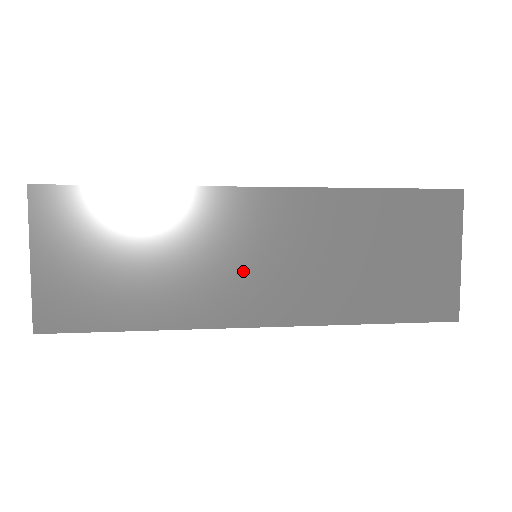
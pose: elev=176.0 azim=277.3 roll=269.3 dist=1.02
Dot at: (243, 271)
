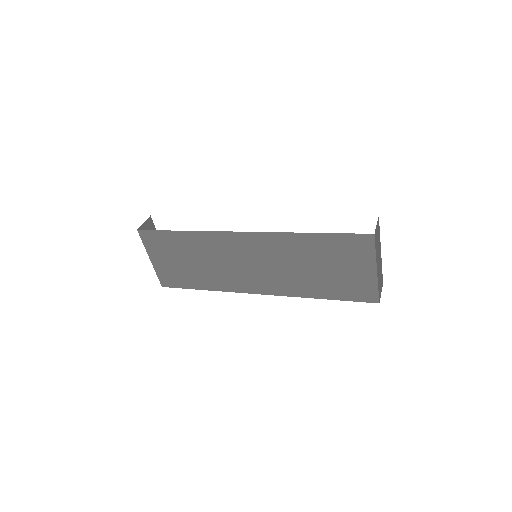
Dot at: (245, 270)
